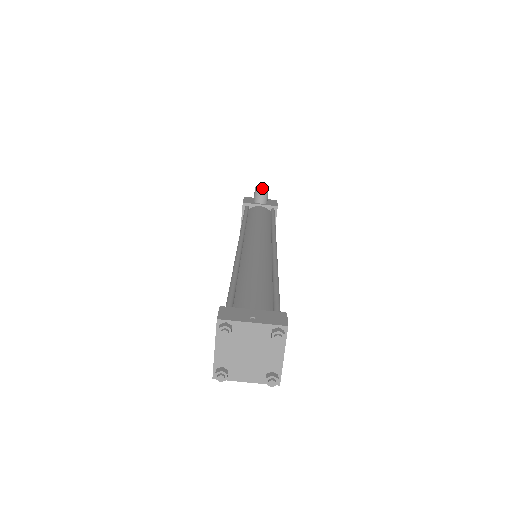
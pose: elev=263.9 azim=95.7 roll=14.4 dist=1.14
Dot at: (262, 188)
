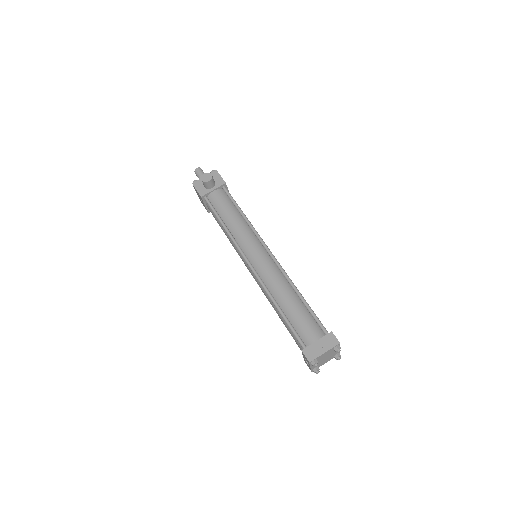
Dot at: (207, 177)
